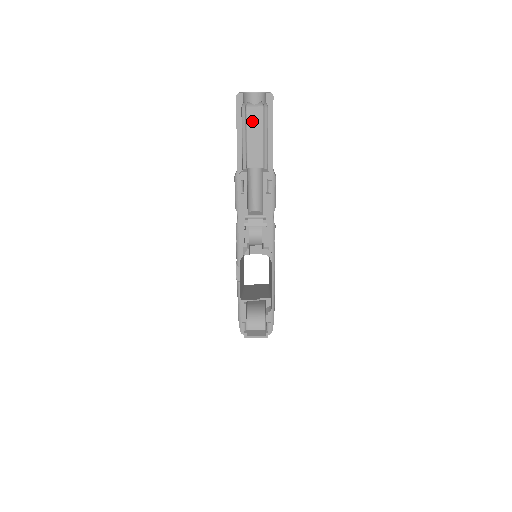
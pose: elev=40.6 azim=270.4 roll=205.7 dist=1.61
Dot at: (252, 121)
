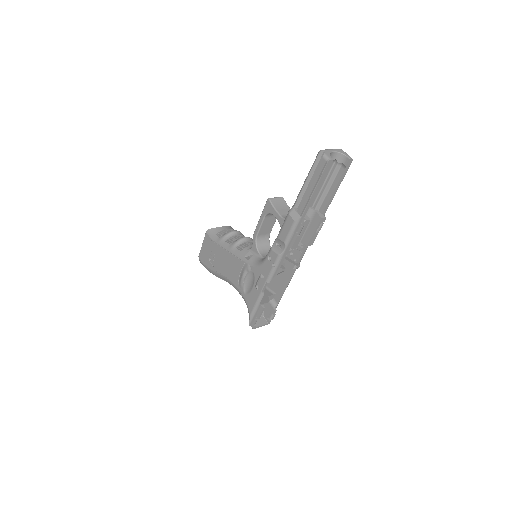
Dot at: occluded
